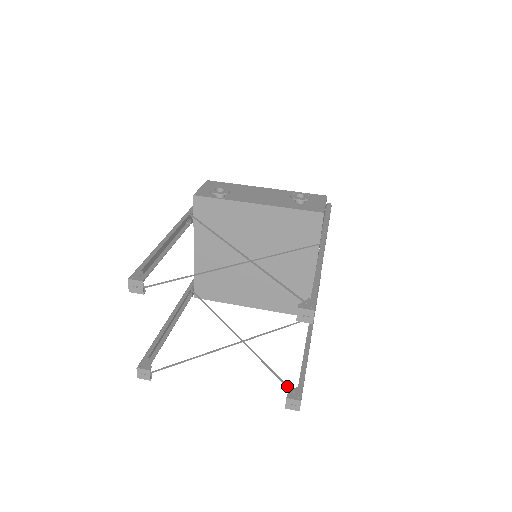
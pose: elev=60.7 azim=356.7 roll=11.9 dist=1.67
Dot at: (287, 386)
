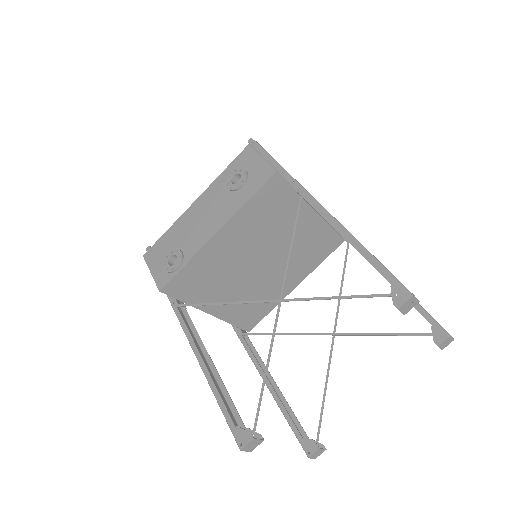
Dot at: (424, 335)
